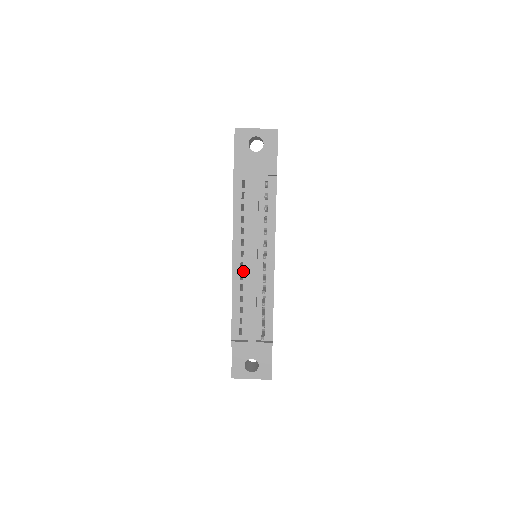
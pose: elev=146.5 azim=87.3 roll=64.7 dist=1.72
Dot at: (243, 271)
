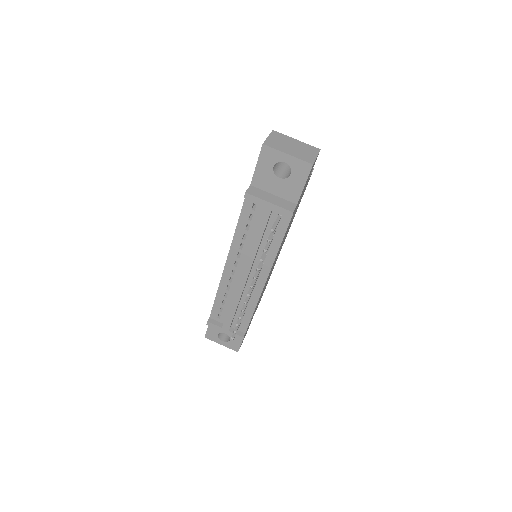
Dot at: (233, 277)
